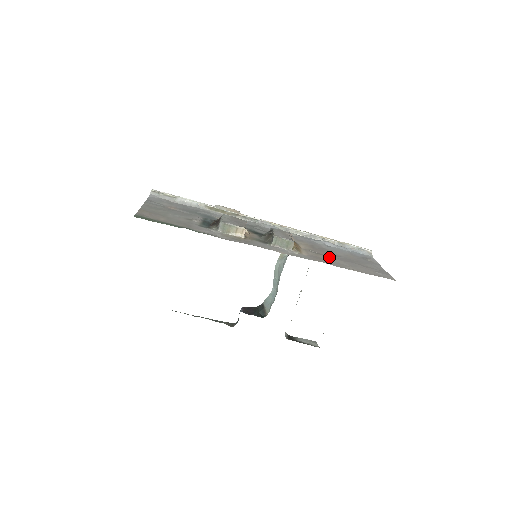
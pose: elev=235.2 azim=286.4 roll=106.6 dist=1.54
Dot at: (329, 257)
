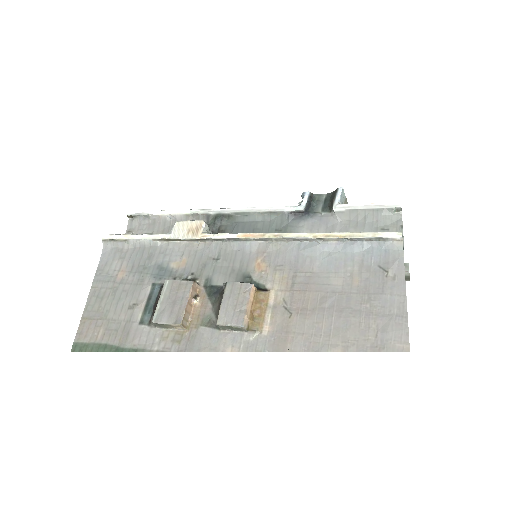
Dot at: (307, 316)
